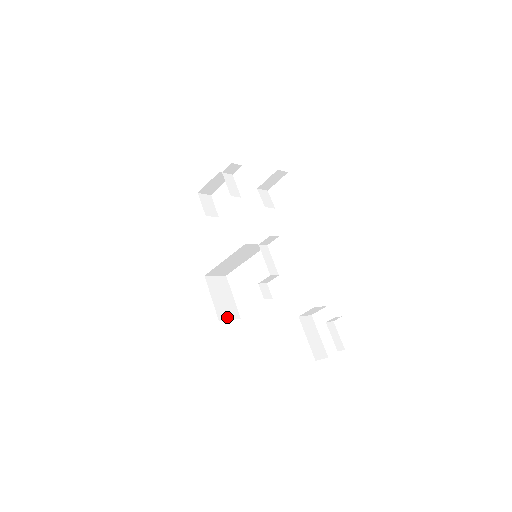
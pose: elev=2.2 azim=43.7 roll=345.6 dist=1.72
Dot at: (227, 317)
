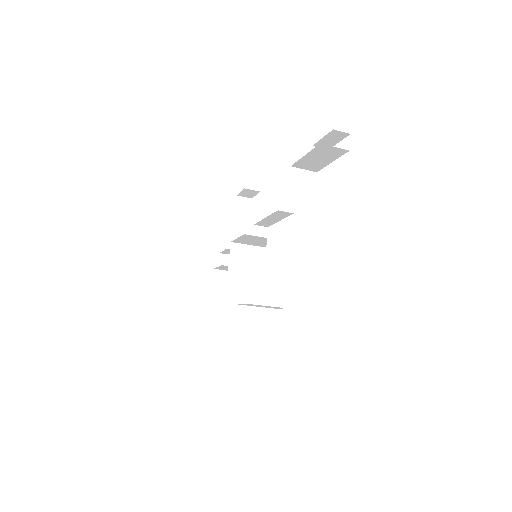
Dot at: occluded
